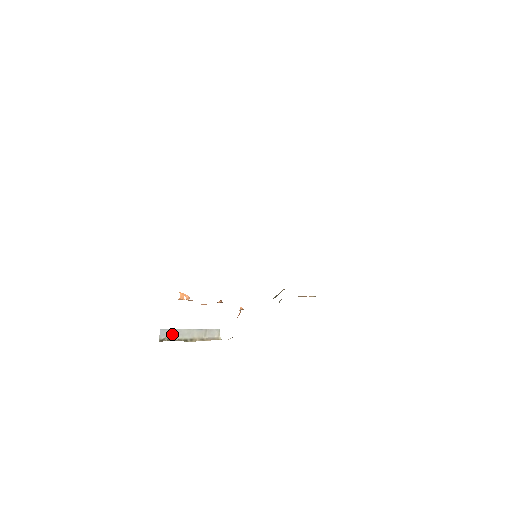
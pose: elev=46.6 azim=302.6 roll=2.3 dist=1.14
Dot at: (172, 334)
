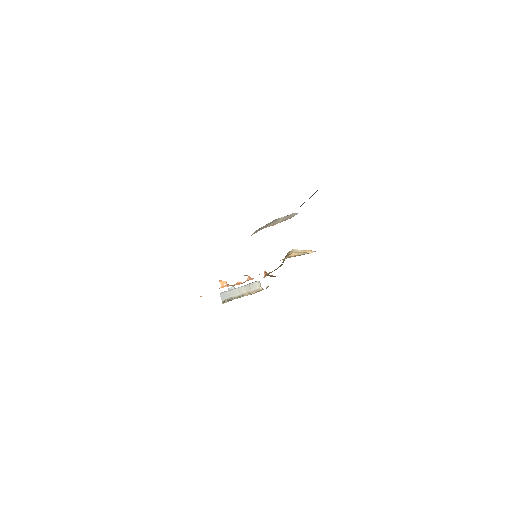
Dot at: (229, 295)
